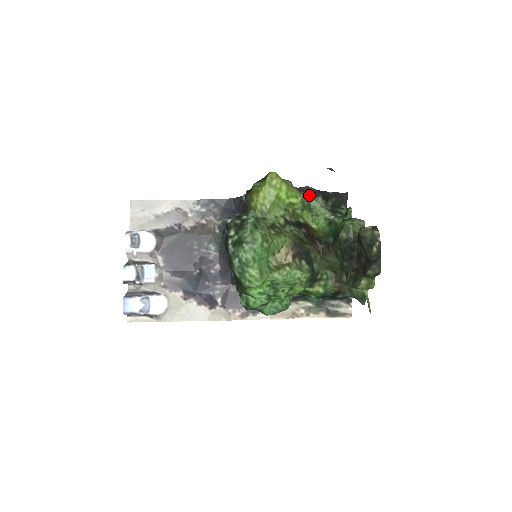
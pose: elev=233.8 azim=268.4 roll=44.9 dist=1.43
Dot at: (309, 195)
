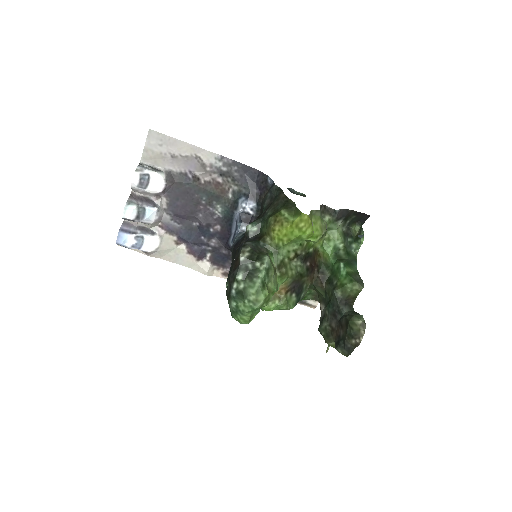
Dot at: (331, 219)
